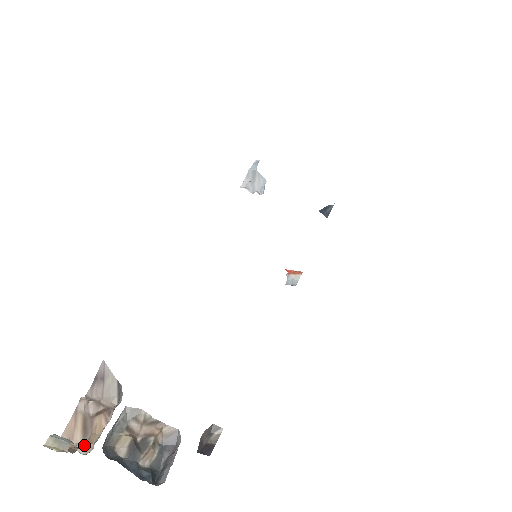
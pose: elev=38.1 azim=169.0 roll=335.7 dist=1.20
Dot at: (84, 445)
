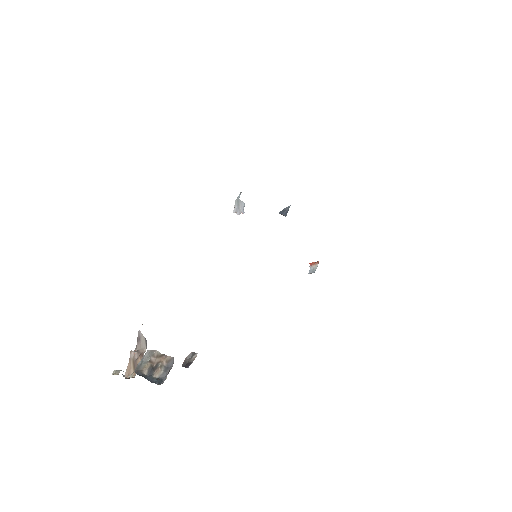
Dot at: (132, 374)
